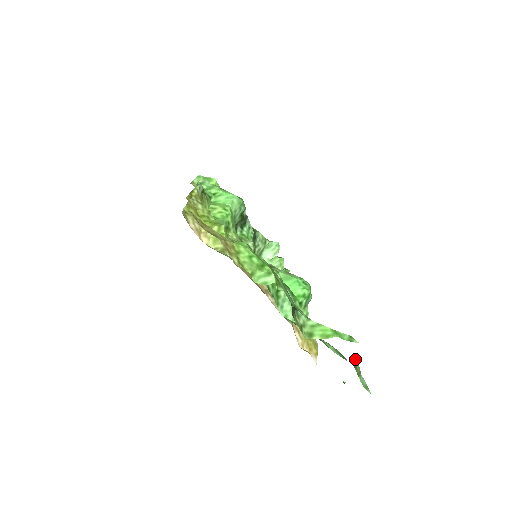
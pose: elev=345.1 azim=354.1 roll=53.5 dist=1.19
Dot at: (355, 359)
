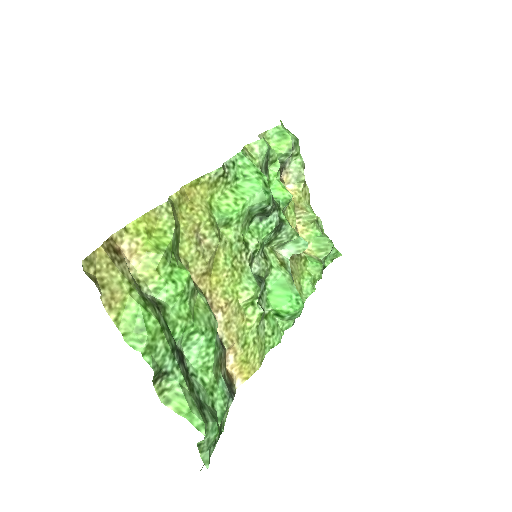
Dot at: occluded
